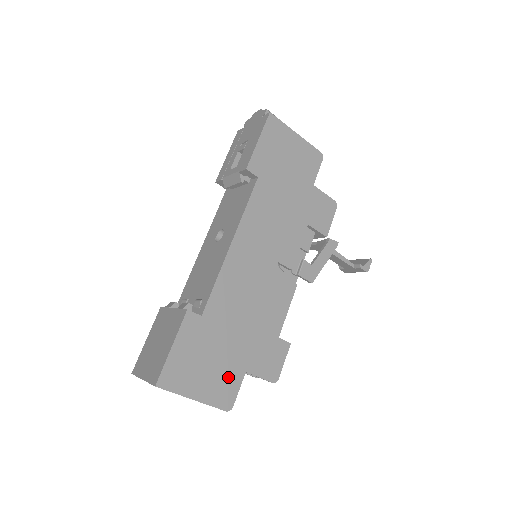
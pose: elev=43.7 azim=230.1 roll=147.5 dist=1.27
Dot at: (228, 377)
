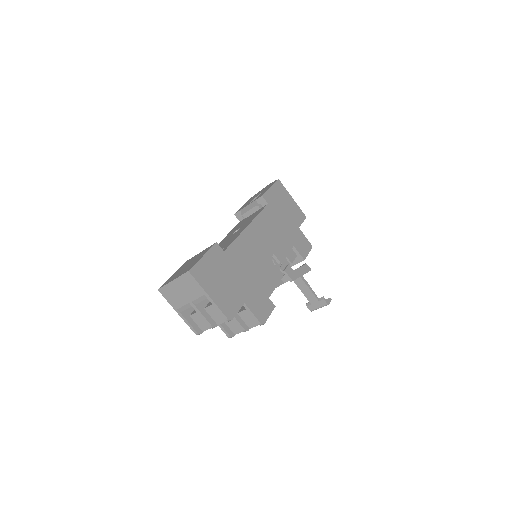
Dot at: (233, 298)
